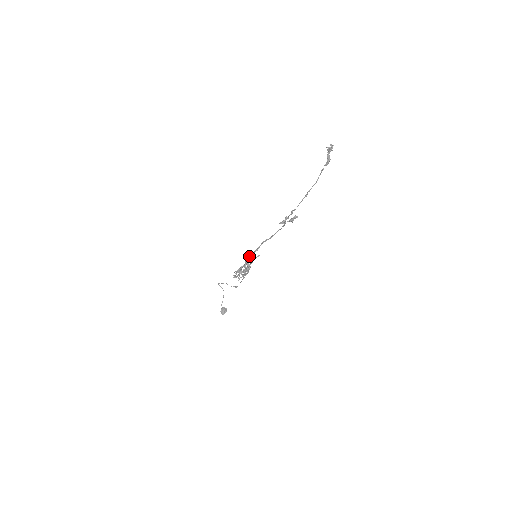
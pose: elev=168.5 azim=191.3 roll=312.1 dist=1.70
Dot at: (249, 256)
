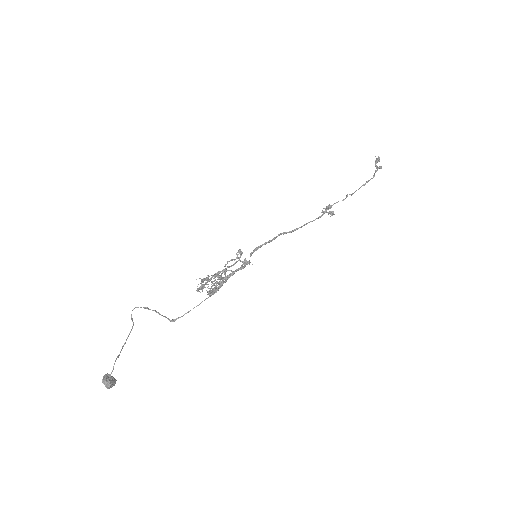
Dot at: (258, 246)
